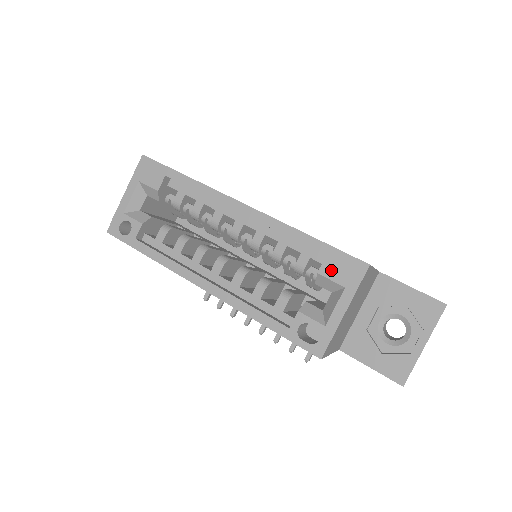
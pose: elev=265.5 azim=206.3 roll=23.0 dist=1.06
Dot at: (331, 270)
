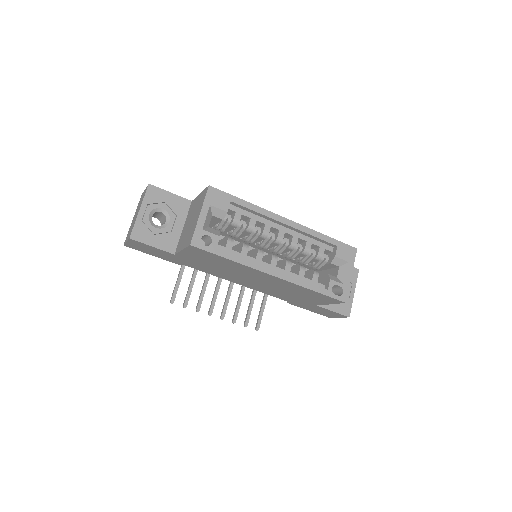
Dot at: (341, 254)
